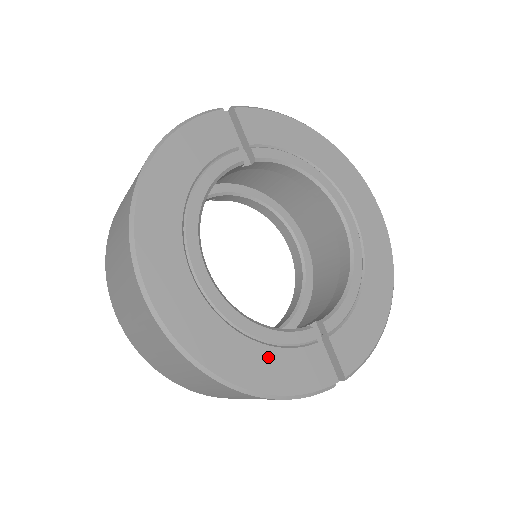
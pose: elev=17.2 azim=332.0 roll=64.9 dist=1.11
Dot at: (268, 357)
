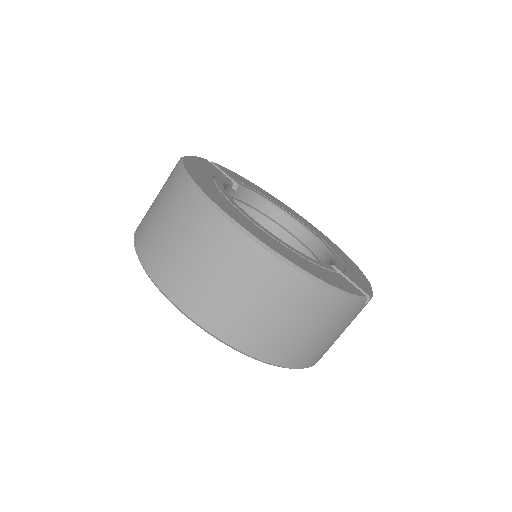
Dot at: (317, 268)
